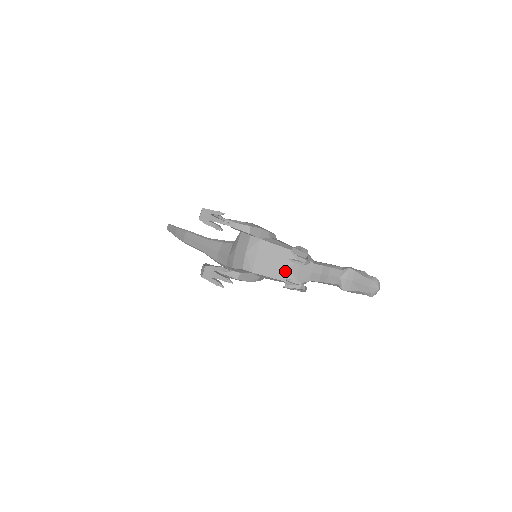
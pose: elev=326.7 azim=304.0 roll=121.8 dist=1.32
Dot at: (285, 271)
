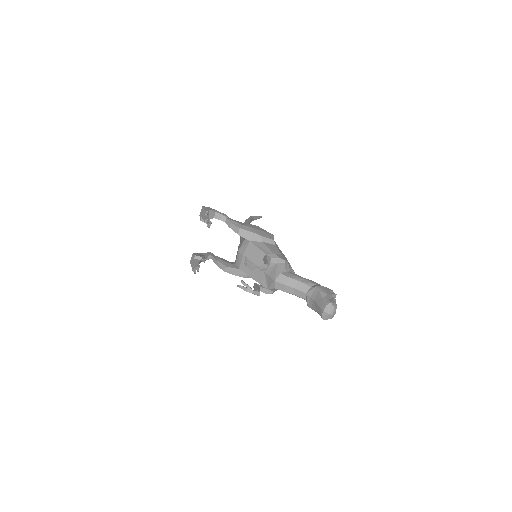
Dot at: (260, 274)
